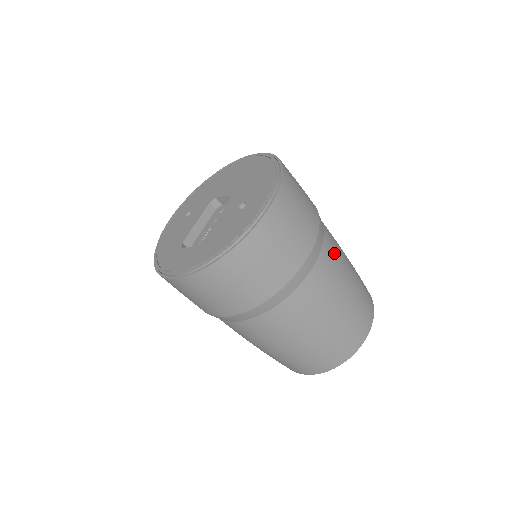
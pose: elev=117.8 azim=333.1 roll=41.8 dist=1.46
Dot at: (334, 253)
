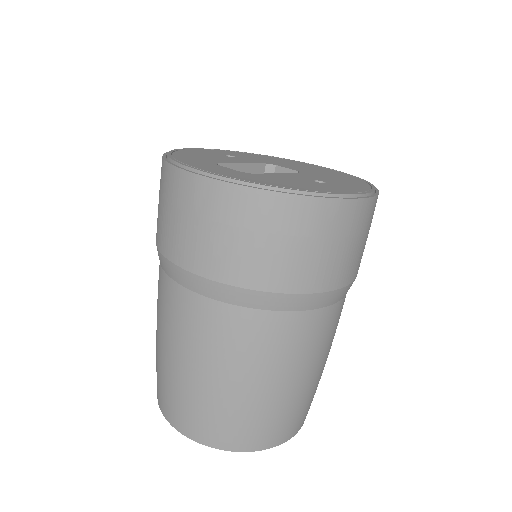
Dot at: occluded
